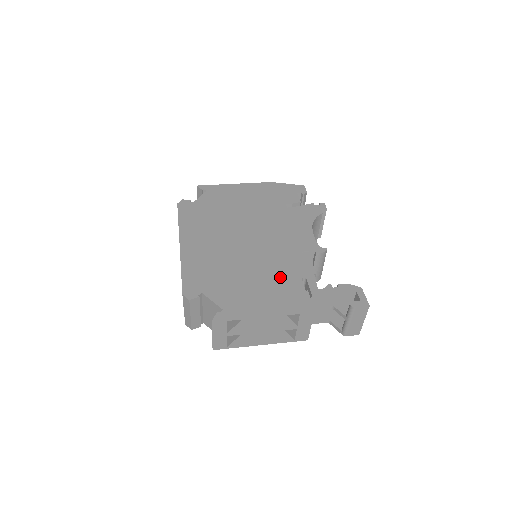
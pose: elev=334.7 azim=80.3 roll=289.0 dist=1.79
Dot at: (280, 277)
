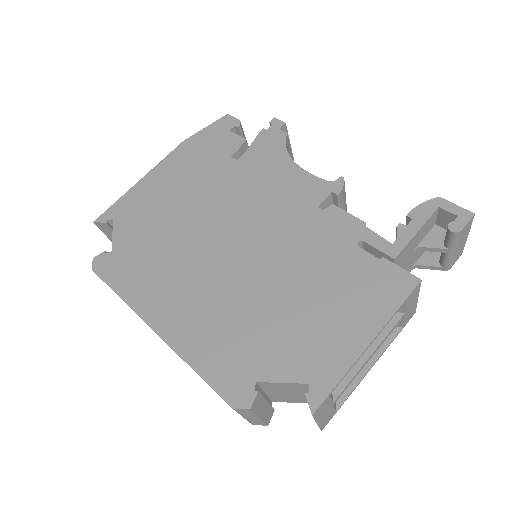
Dot at: (330, 267)
